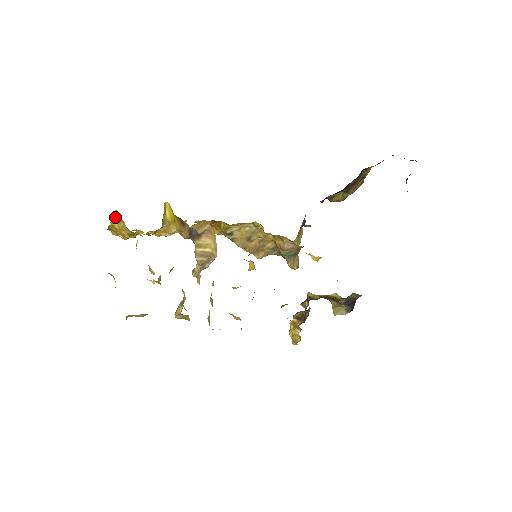
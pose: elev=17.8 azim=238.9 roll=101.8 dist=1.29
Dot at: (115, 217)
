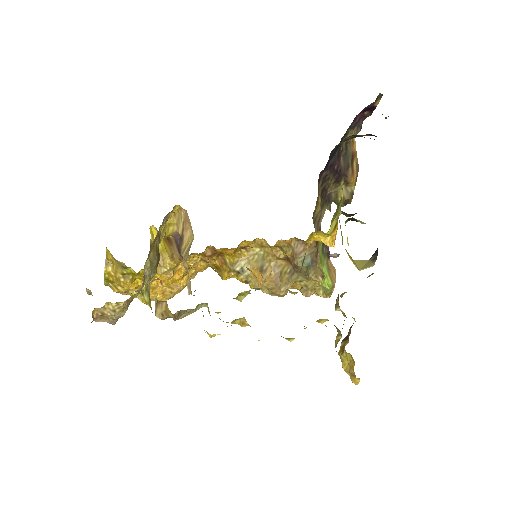
Dot at: (108, 260)
